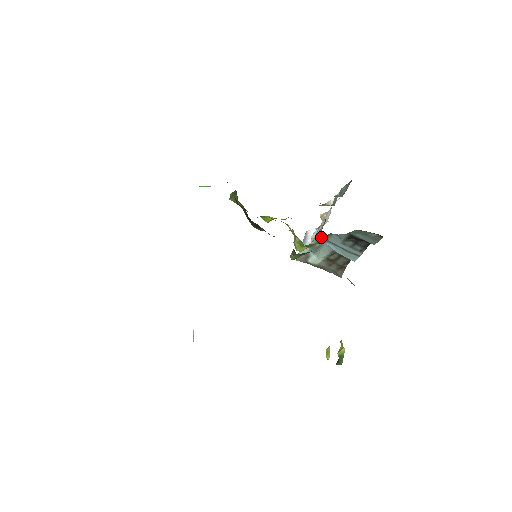
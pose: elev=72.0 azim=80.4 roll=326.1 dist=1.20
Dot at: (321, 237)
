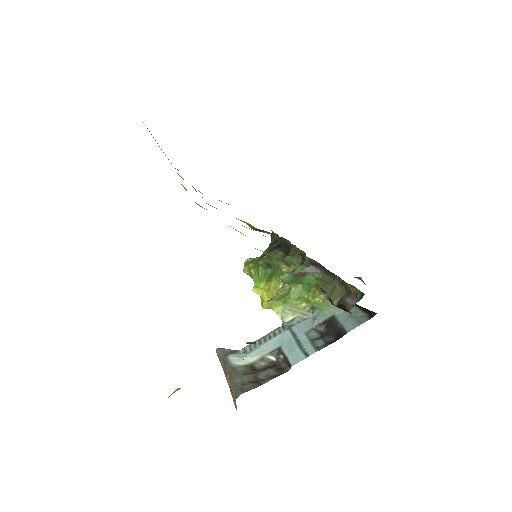
Dot at: (305, 304)
